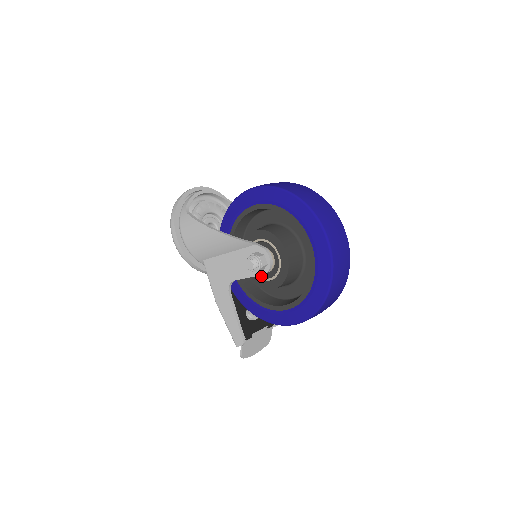
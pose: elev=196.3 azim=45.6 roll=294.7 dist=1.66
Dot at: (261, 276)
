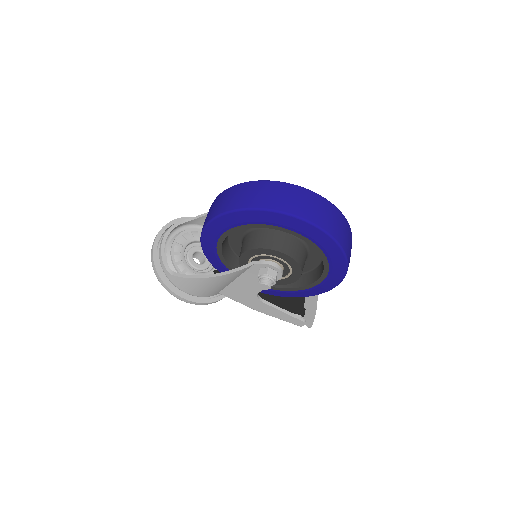
Dot at: occluded
